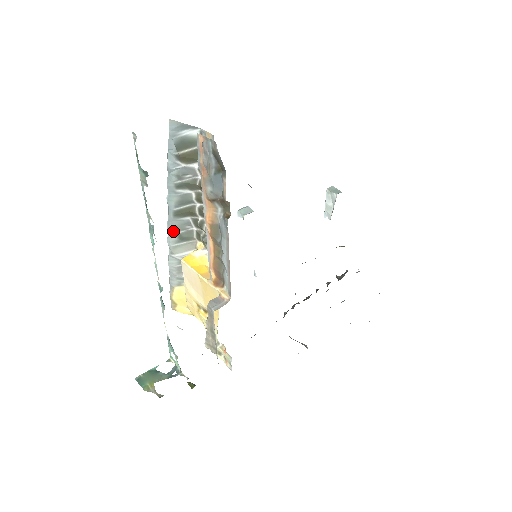
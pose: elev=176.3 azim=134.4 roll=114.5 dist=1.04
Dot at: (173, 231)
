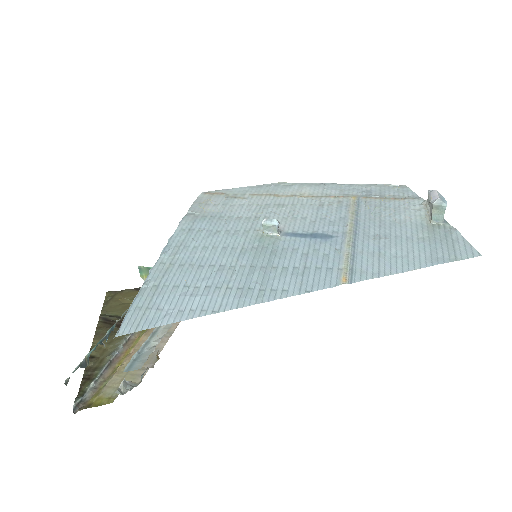
Dot at: occluded
